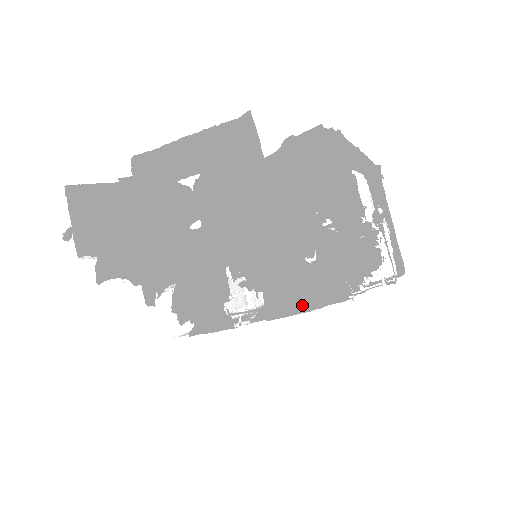
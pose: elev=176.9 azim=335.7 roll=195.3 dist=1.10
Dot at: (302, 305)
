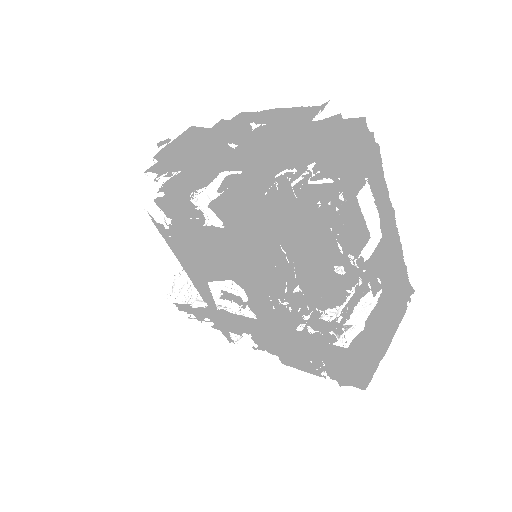
Dot at: (241, 201)
